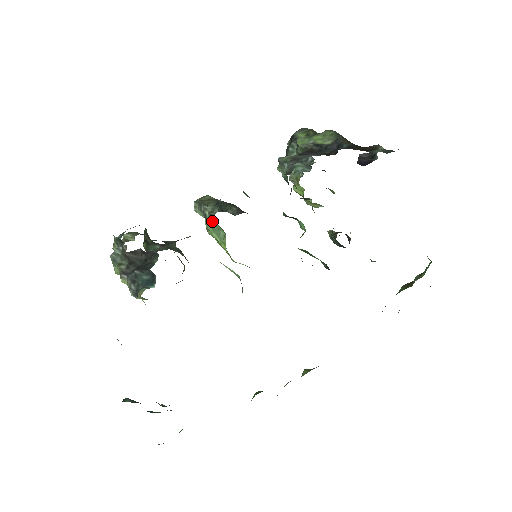
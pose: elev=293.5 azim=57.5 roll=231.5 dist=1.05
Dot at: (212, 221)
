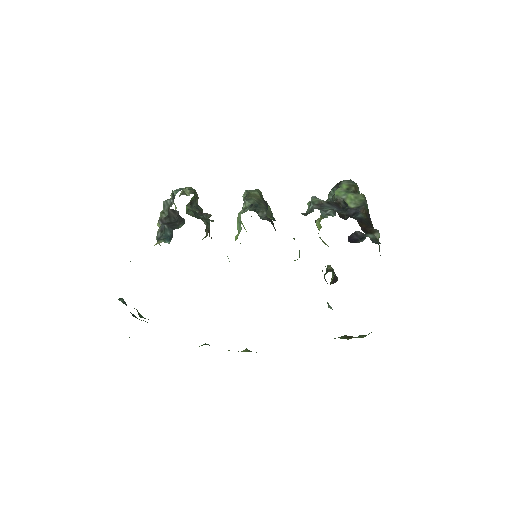
Dot at: occluded
